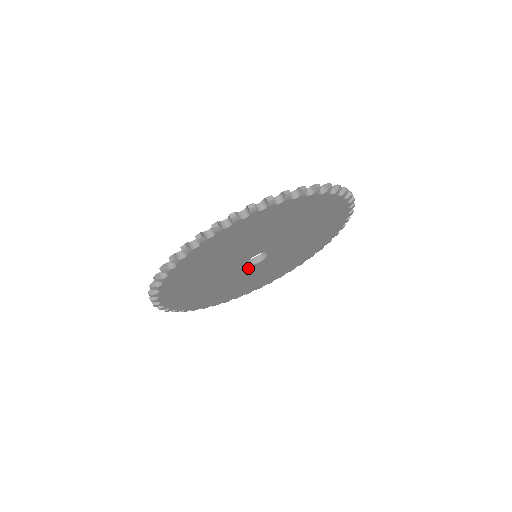
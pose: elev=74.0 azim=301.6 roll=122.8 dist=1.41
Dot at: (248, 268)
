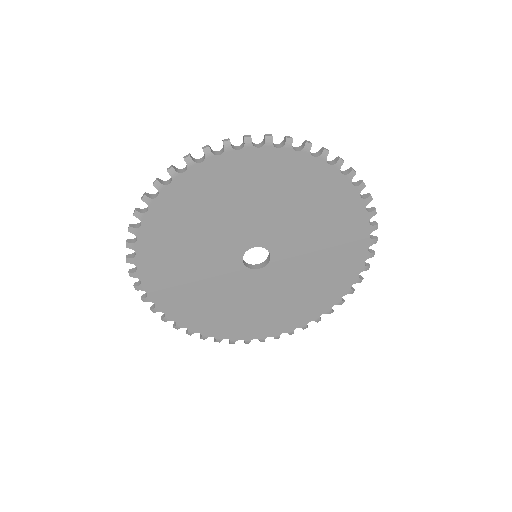
Dot at: (256, 274)
